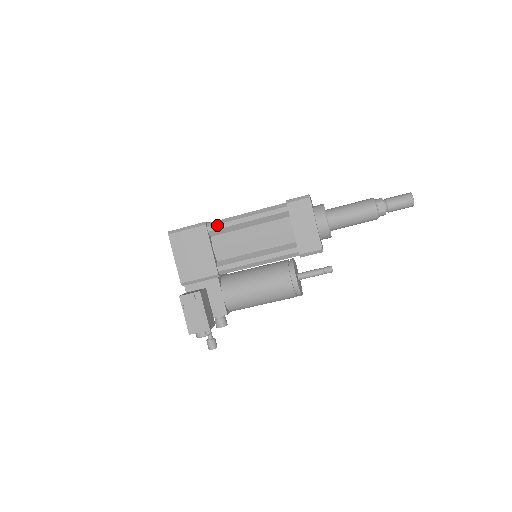
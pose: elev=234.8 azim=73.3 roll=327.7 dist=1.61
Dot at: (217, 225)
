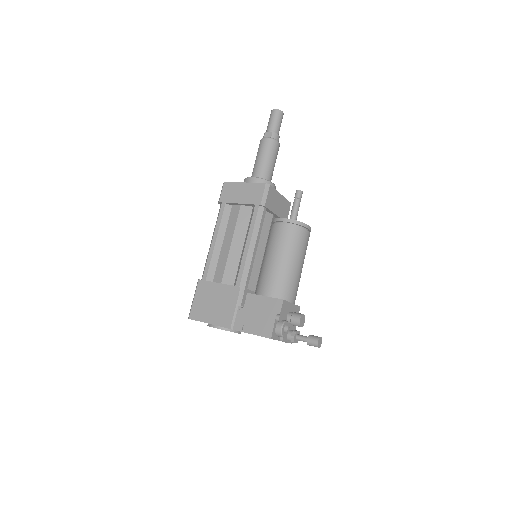
Dot at: (205, 270)
